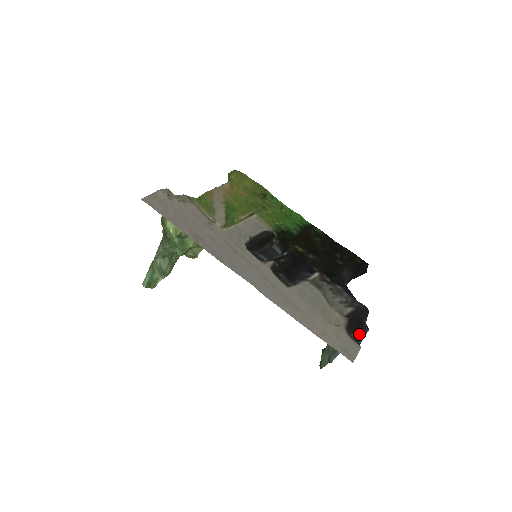
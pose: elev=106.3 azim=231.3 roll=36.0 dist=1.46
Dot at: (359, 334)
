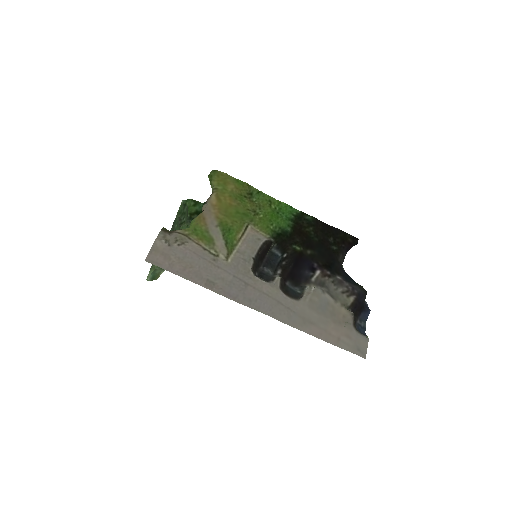
Dot at: (363, 318)
